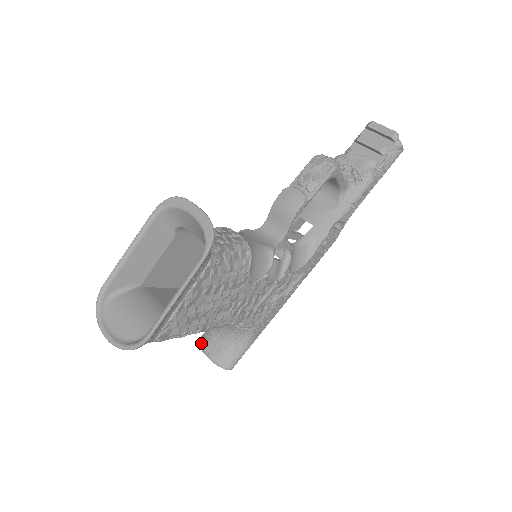
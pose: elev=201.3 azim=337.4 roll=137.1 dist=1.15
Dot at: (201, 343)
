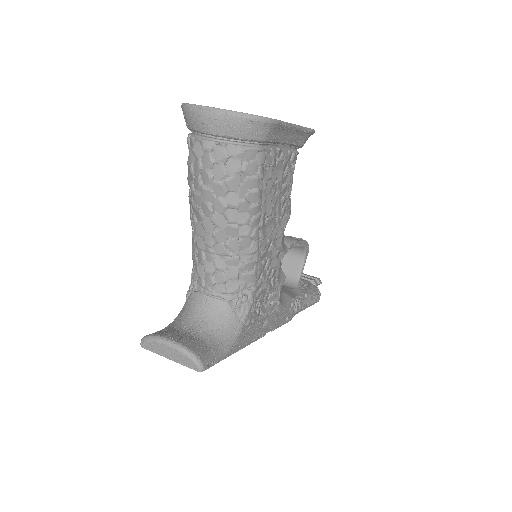
Dot at: (154, 333)
